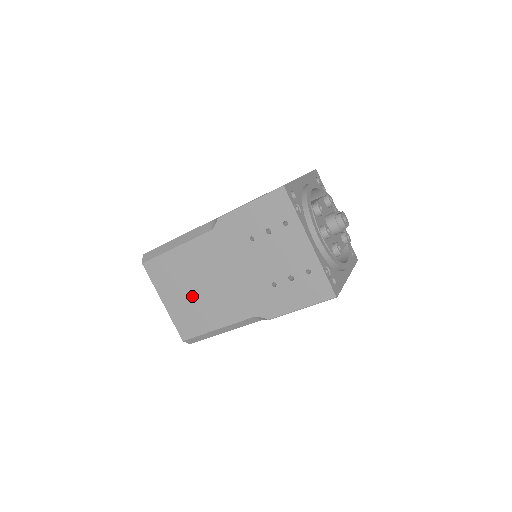
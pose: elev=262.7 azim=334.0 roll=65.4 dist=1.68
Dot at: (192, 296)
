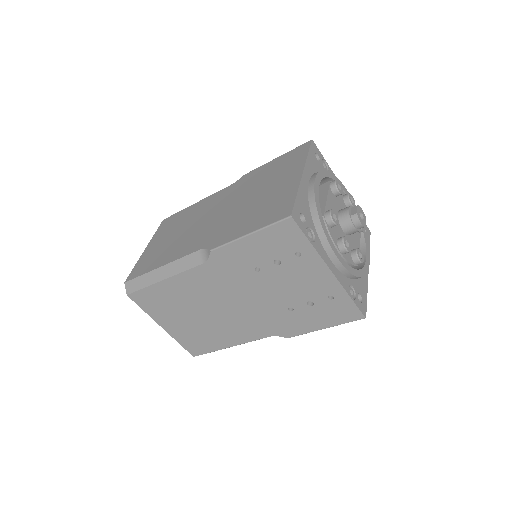
Dot at: (195, 321)
